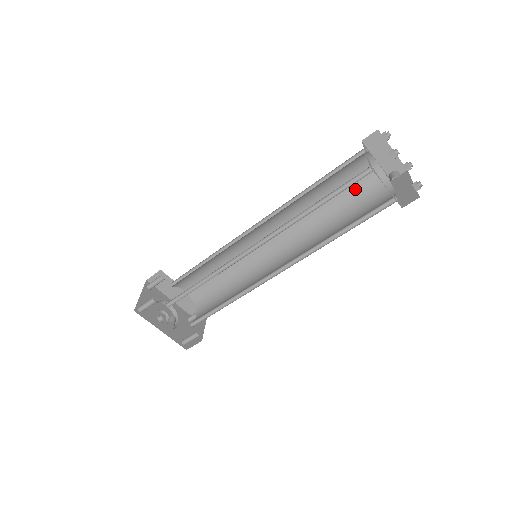
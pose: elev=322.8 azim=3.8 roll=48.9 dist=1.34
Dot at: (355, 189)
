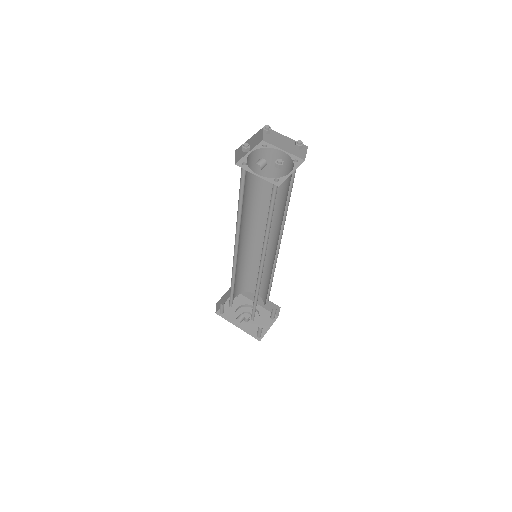
Dot at: occluded
